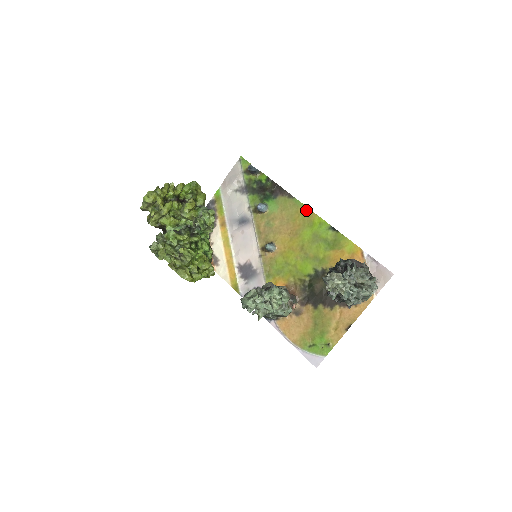
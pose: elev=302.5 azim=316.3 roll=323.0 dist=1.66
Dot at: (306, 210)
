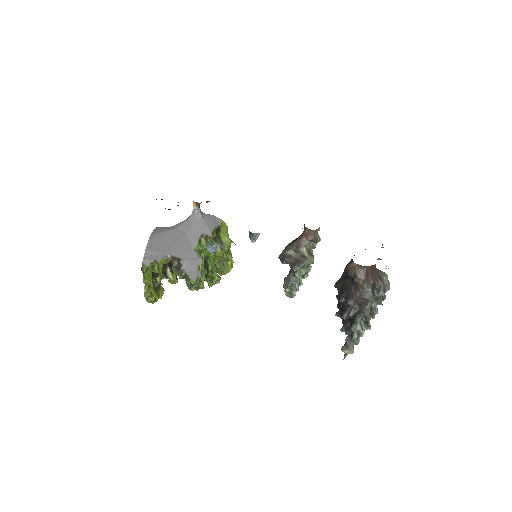
Dot at: occluded
